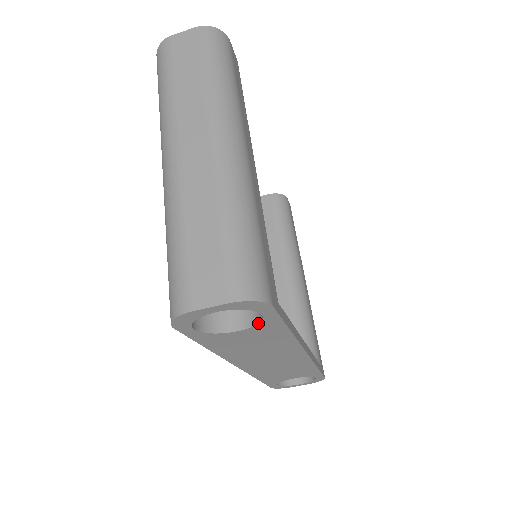
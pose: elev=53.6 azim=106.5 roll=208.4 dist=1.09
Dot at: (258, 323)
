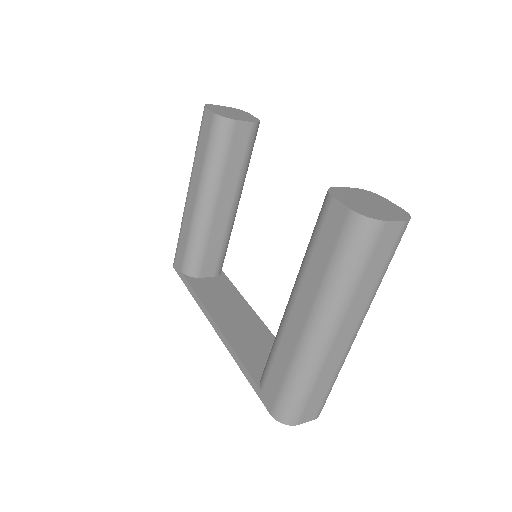
Dot at: occluded
